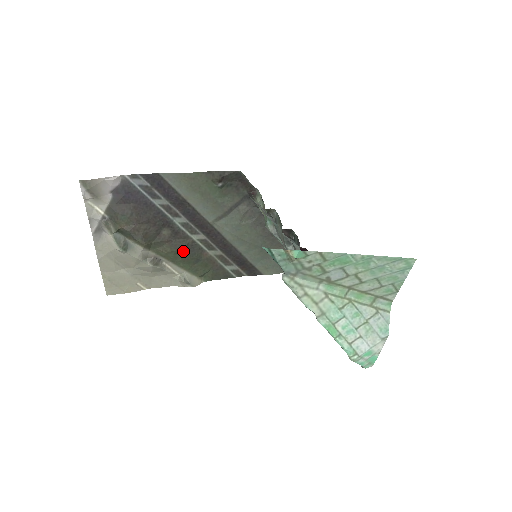
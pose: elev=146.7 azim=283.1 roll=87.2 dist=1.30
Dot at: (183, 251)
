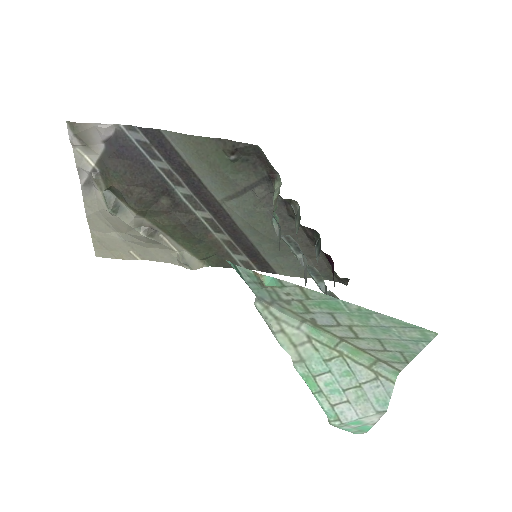
Dot at: (183, 227)
